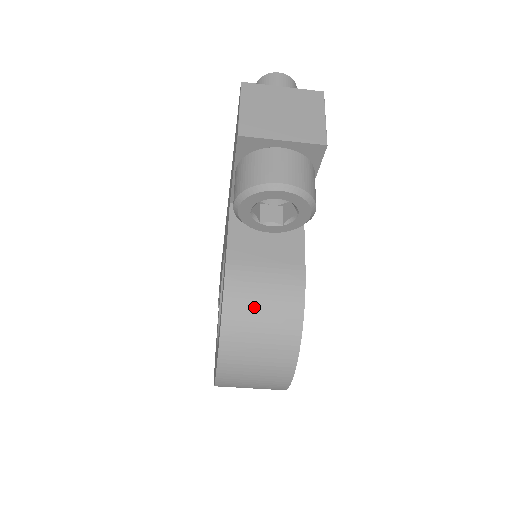
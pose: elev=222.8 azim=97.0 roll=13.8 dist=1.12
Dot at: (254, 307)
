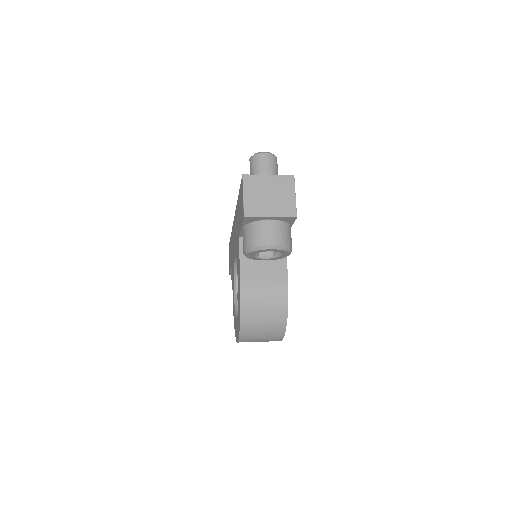
Dot at: (259, 304)
